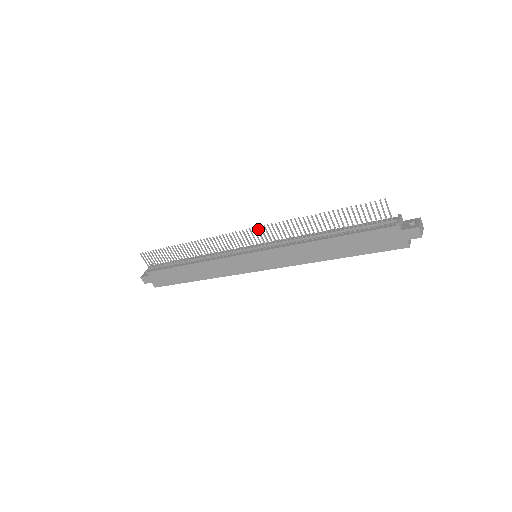
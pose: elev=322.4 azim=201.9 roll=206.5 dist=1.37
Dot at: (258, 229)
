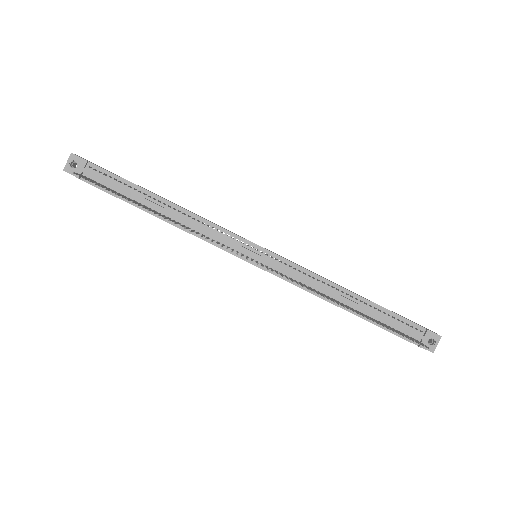
Dot at: occluded
